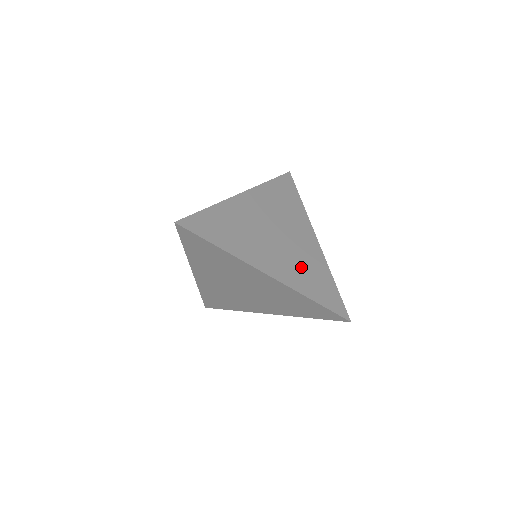
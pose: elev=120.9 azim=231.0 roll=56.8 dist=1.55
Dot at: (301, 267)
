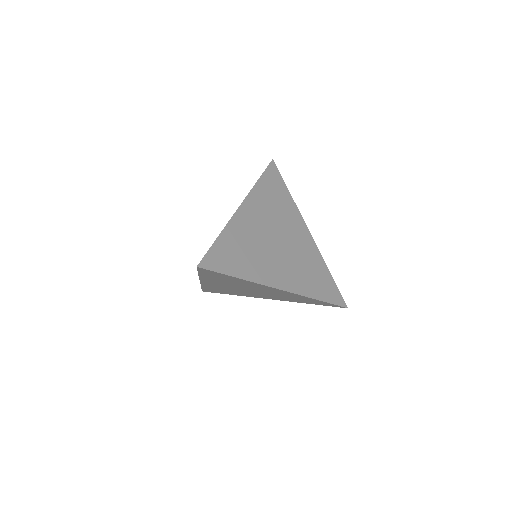
Dot at: (303, 269)
